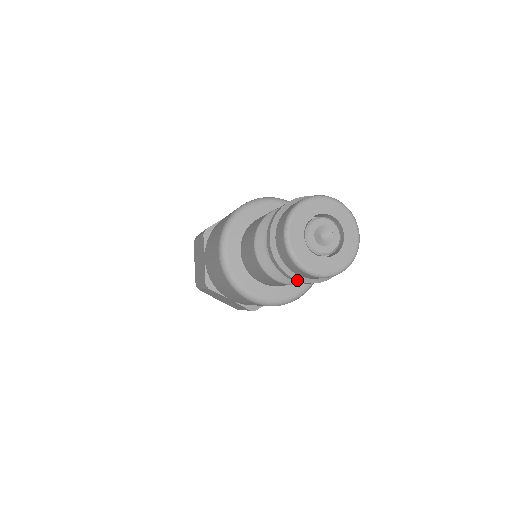
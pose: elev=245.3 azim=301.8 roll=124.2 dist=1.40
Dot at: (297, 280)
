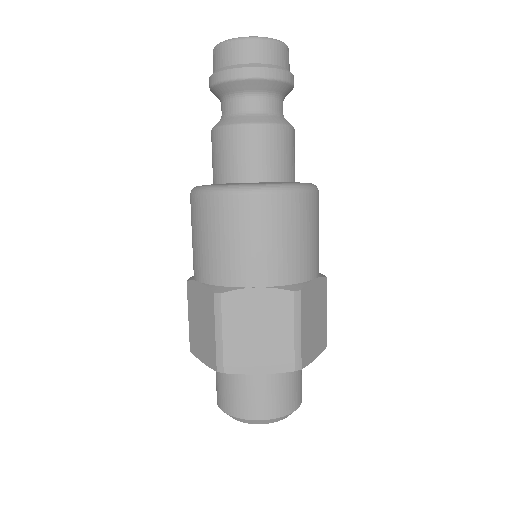
Dot at: (256, 67)
